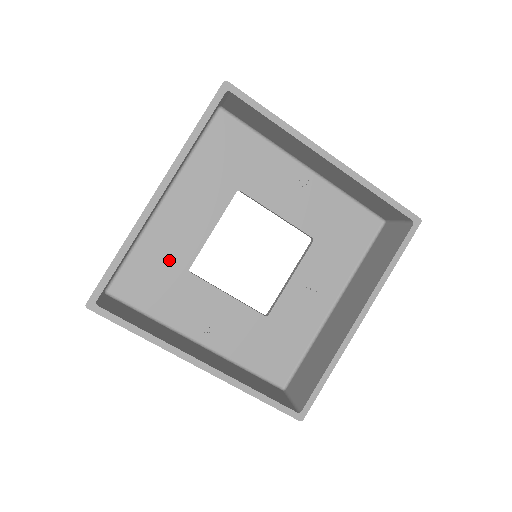
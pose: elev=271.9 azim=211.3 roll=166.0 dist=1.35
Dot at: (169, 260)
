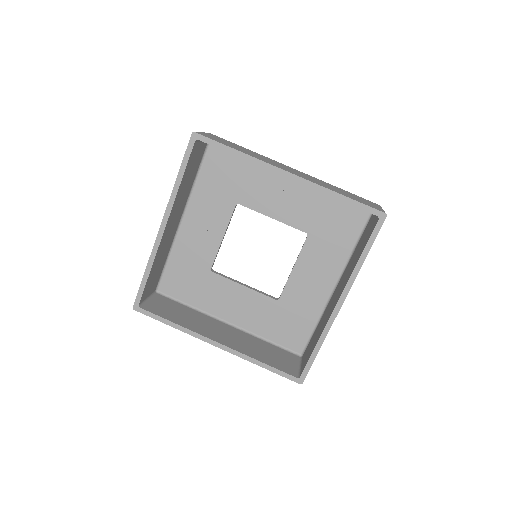
Dot at: (195, 264)
